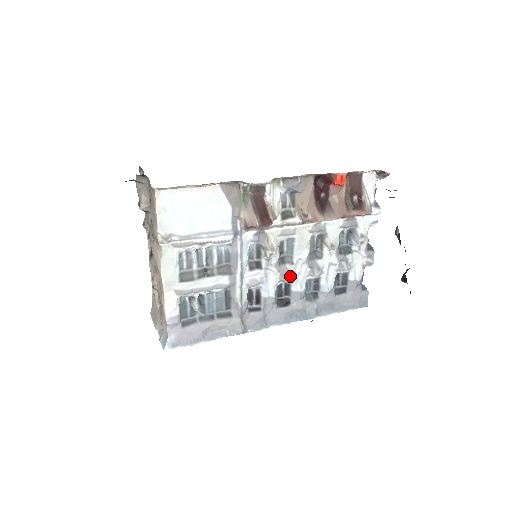
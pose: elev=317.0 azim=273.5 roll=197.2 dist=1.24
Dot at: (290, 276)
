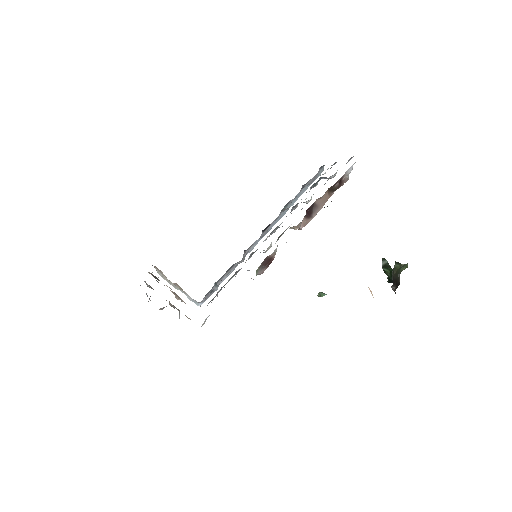
Dot at: occluded
